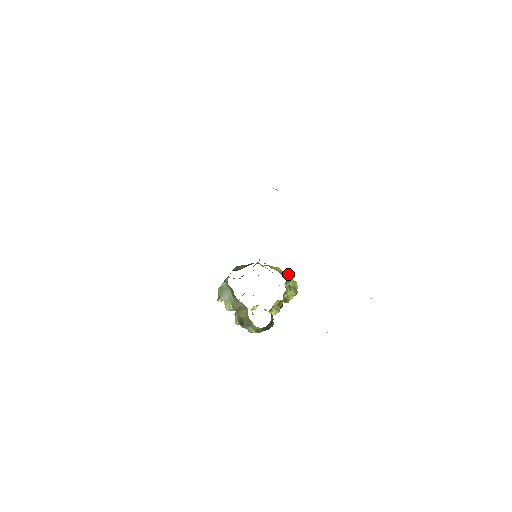
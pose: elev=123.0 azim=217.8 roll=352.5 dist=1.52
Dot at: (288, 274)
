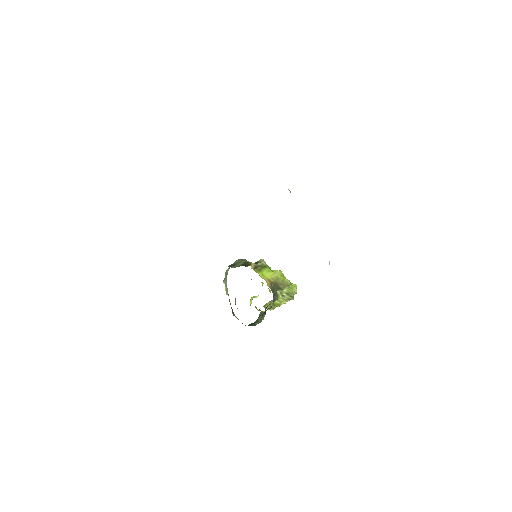
Dot at: (286, 280)
